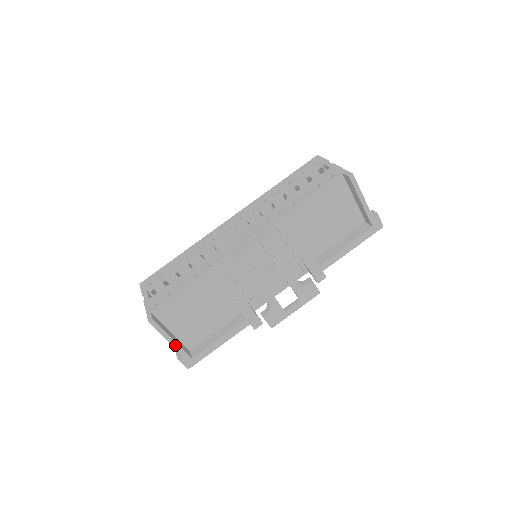
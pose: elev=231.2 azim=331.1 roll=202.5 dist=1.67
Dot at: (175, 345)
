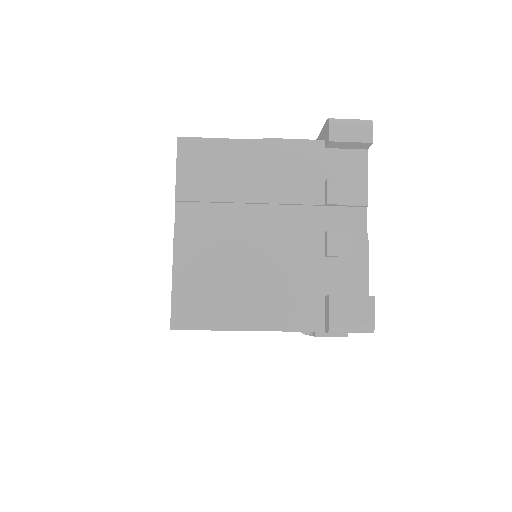
Dot at: occluded
